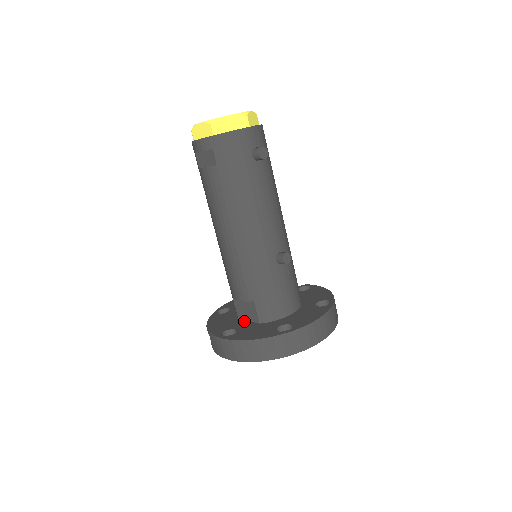
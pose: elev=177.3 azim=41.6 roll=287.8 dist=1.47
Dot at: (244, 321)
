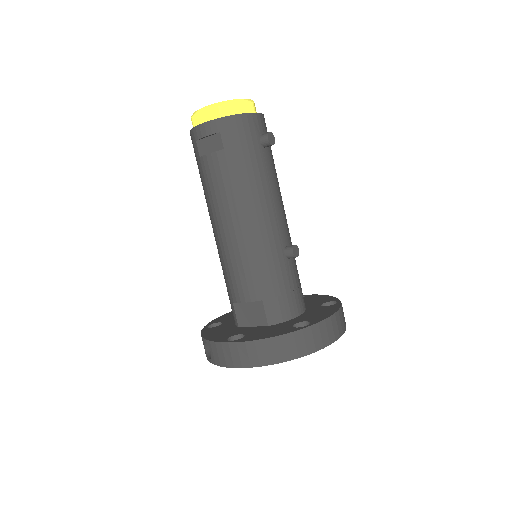
Dot at: (247, 327)
